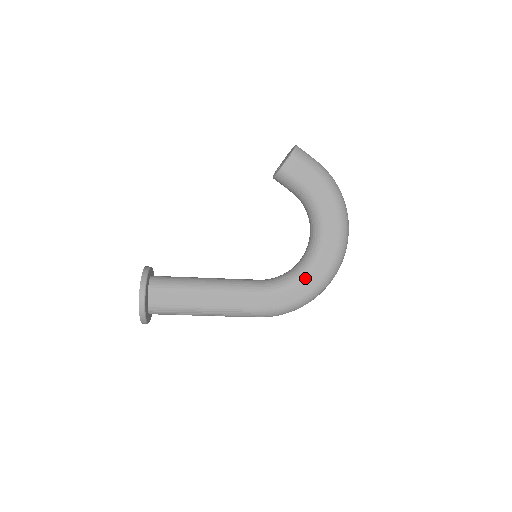
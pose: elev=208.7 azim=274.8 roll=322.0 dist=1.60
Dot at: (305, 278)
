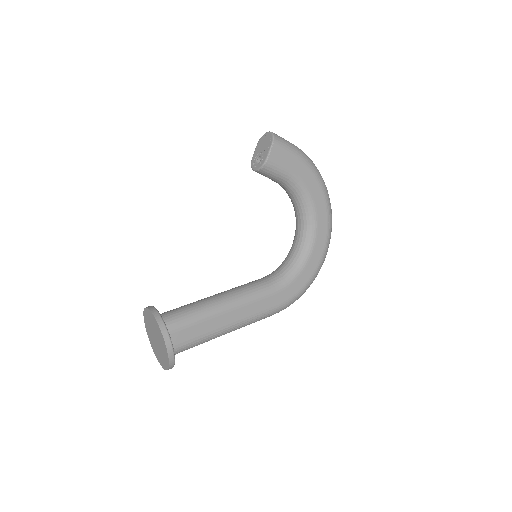
Dot at: (308, 262)
